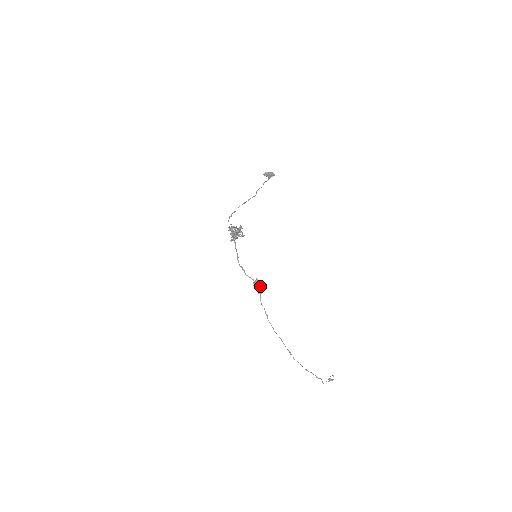
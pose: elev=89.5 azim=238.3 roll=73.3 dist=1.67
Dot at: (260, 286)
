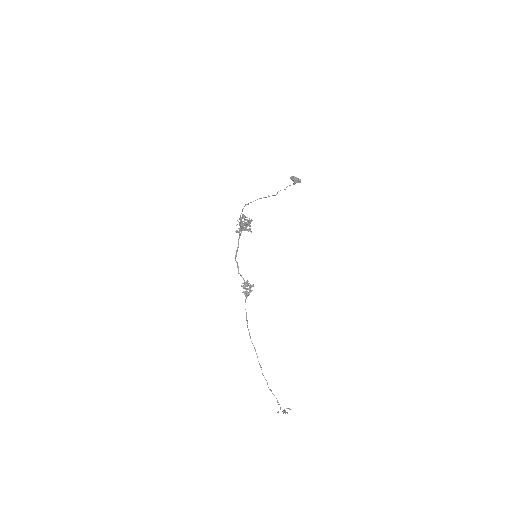
Dot at: (249, 289)
